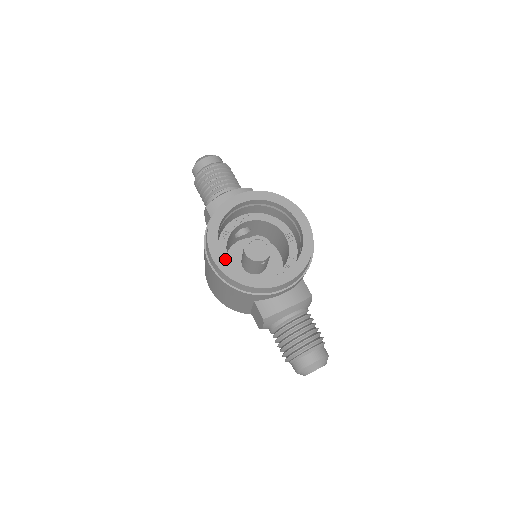
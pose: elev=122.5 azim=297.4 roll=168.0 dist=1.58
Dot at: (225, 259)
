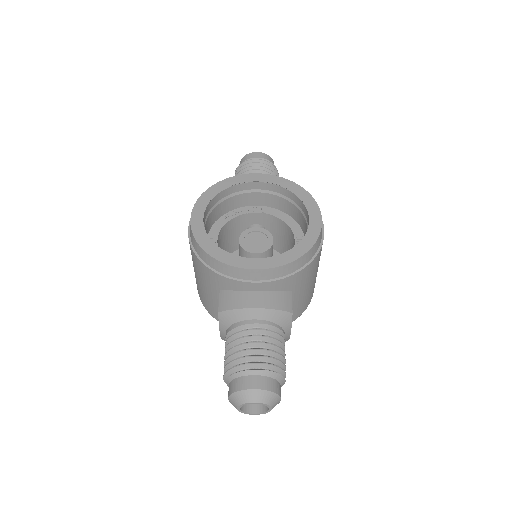
Dot at: (203, 222)
